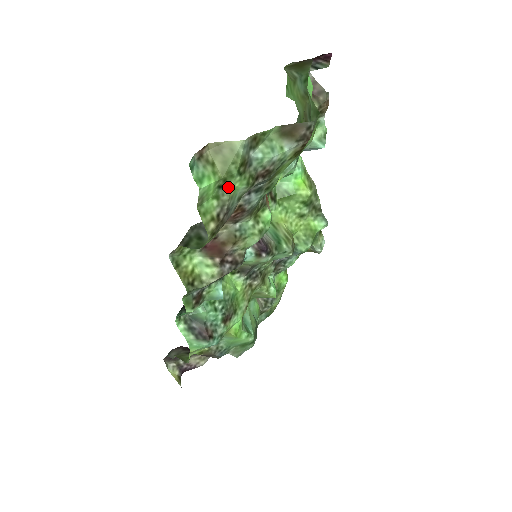
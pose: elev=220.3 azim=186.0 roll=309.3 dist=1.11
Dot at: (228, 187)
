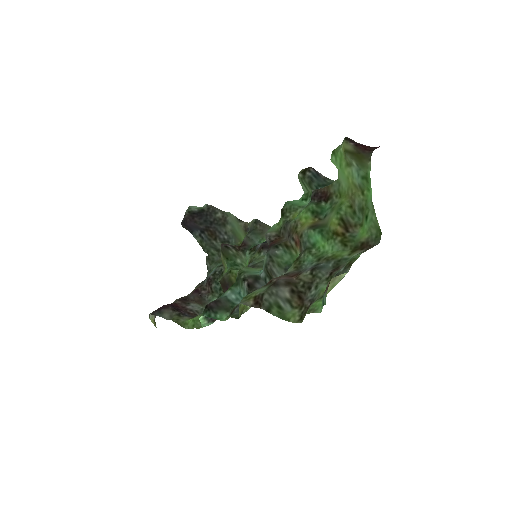
Dot at: occluded
